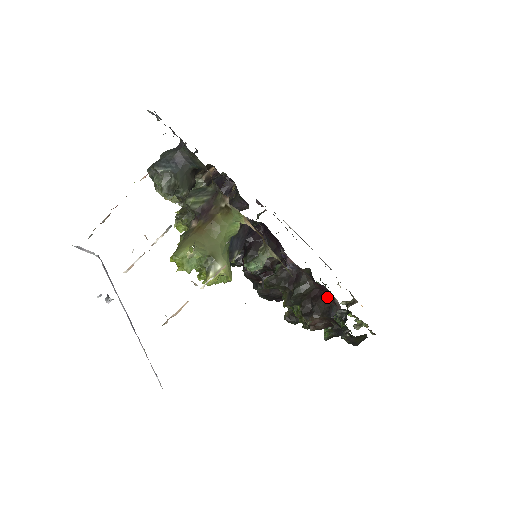
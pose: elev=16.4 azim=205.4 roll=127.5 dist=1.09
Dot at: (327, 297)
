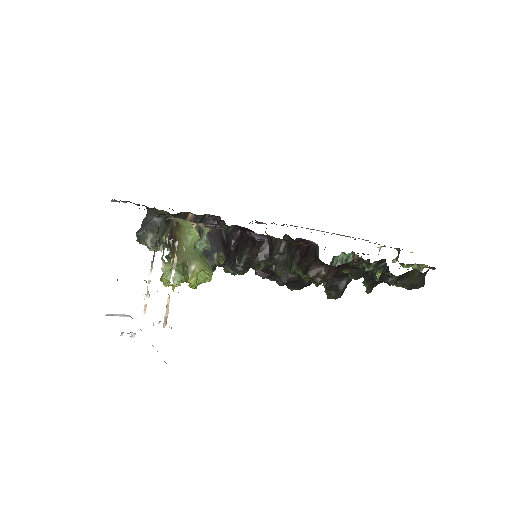
Dot at: (311, 247)
